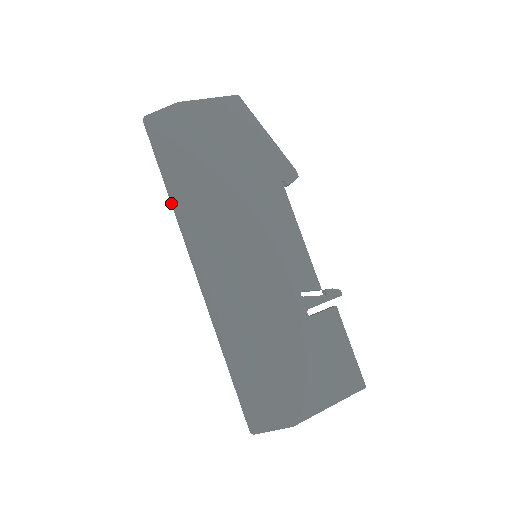
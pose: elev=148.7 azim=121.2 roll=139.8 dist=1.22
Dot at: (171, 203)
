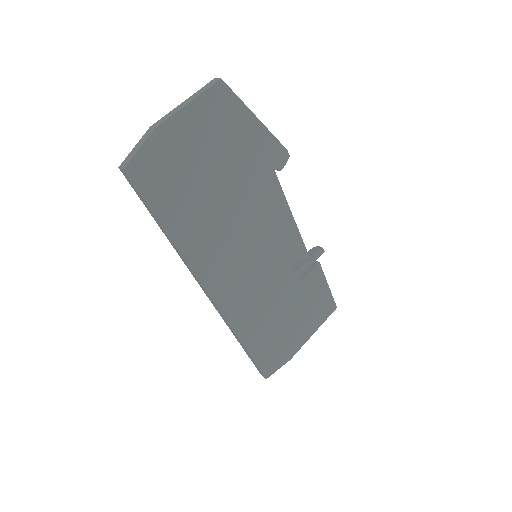
Dot at: occluded
